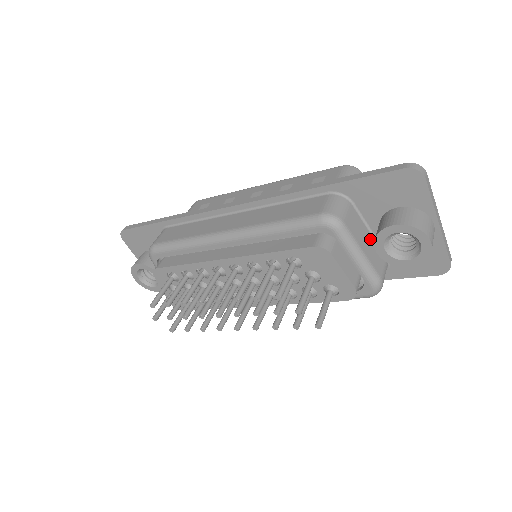
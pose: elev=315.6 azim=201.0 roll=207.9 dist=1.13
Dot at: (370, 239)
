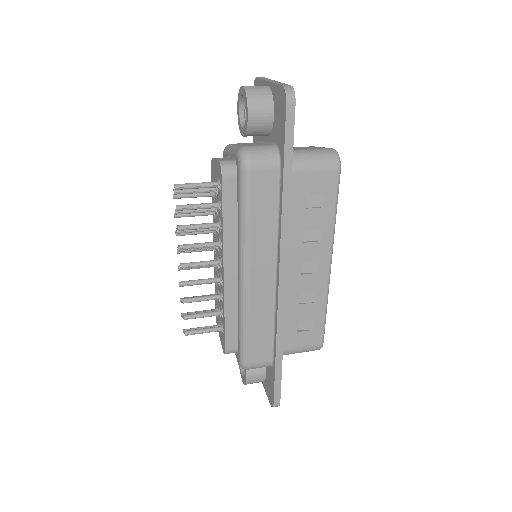
Dot at: occluded
